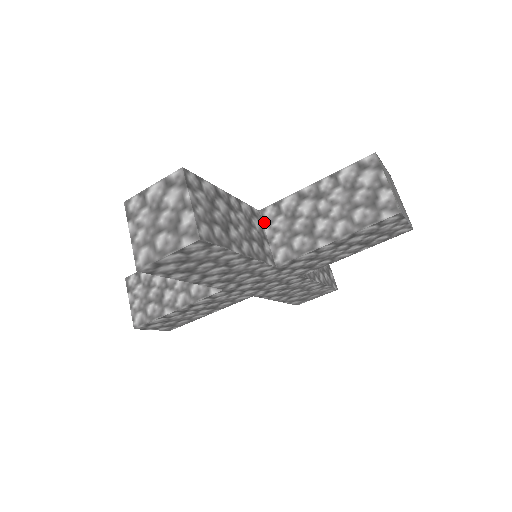
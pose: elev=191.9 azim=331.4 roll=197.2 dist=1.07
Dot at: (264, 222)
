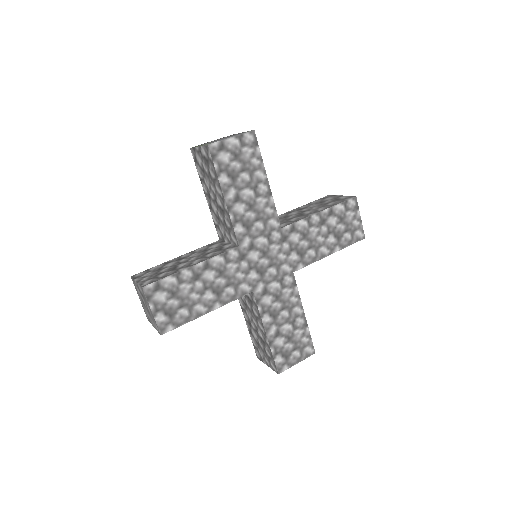
Dot at: occluded
